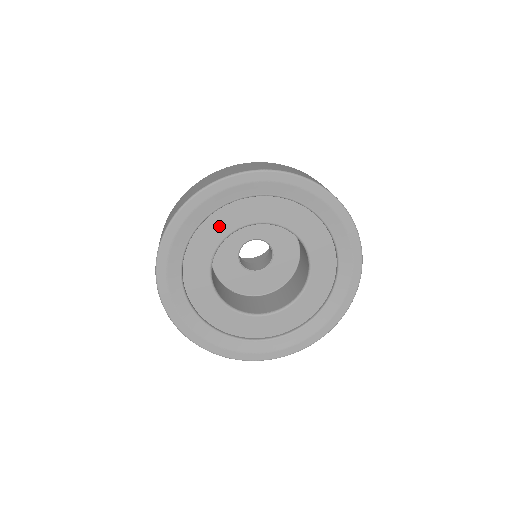
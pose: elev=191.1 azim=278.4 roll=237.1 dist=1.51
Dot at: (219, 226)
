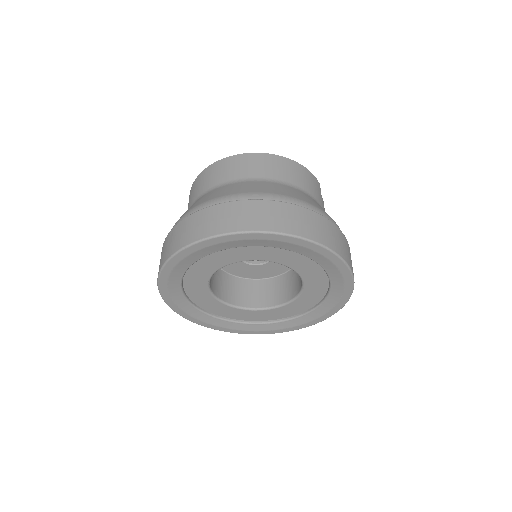
Dot at: (206, 266)
